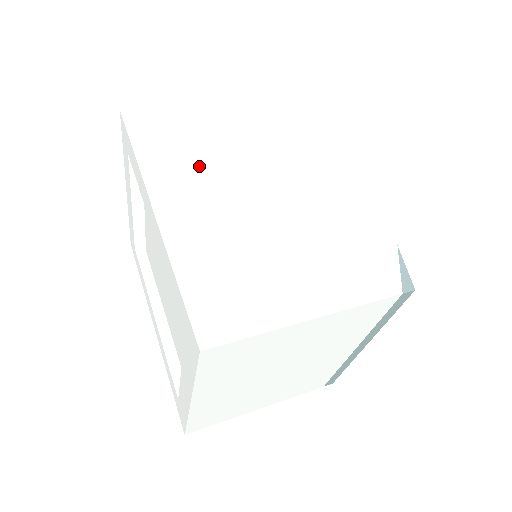
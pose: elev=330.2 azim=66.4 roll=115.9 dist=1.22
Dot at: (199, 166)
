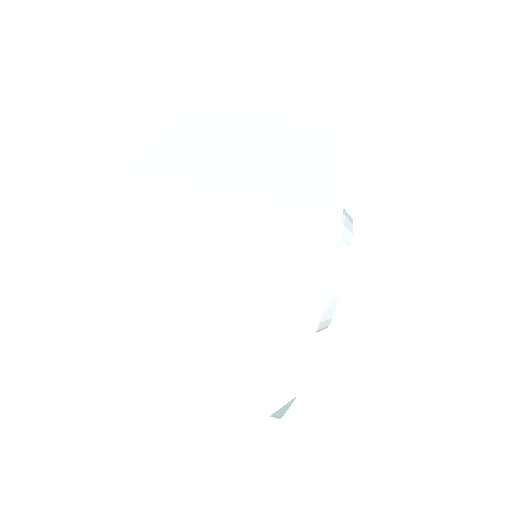
Dot at: (173, 267)
